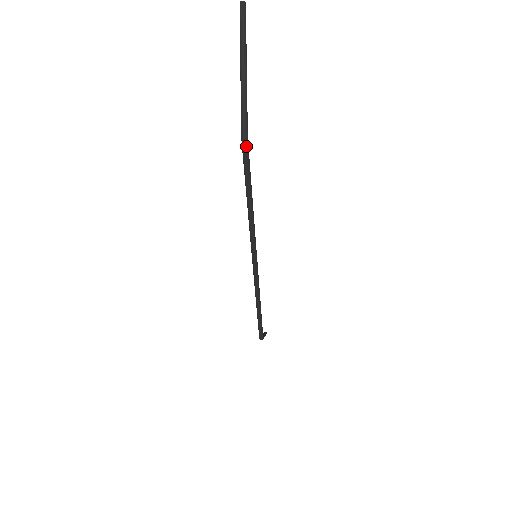
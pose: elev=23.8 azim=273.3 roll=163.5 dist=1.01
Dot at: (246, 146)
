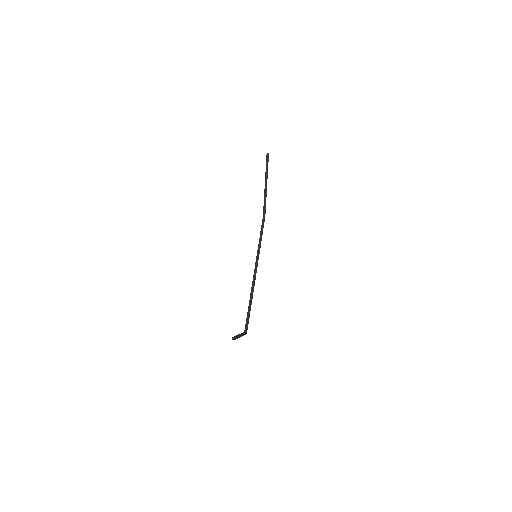
Dot at: occluded
